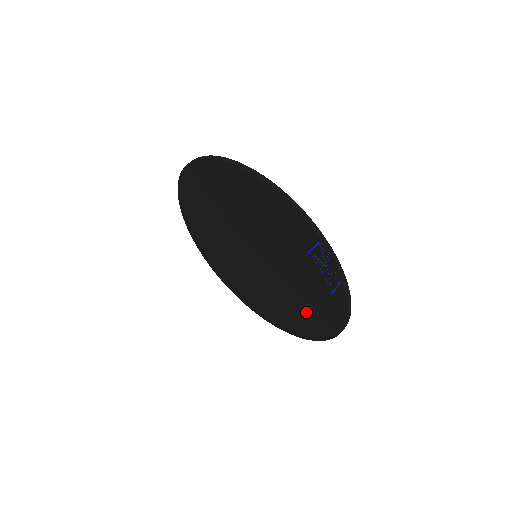
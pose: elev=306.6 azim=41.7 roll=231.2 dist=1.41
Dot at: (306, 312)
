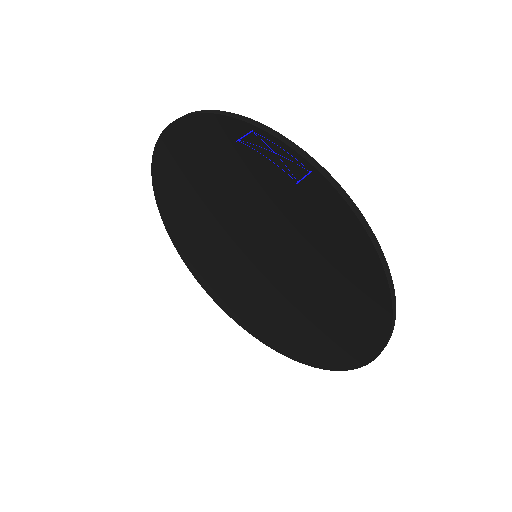
Dot at: (339, 289)
